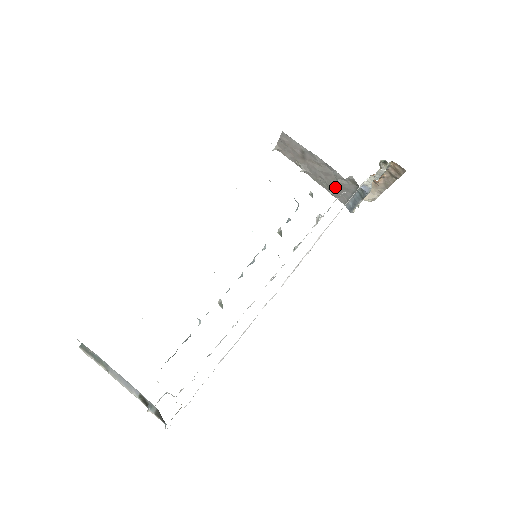
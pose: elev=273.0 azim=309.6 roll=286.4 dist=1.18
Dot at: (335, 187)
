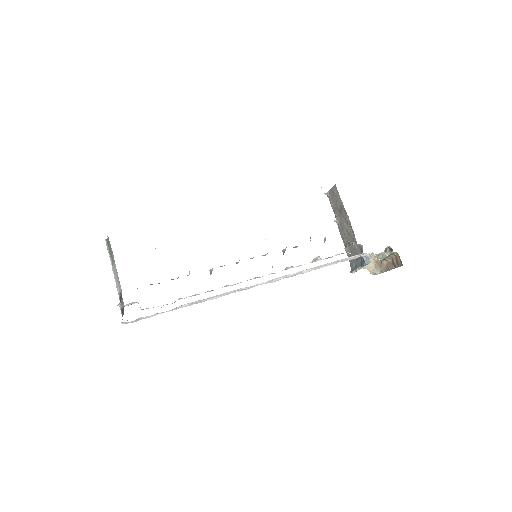
Dot at: (350, 247)
